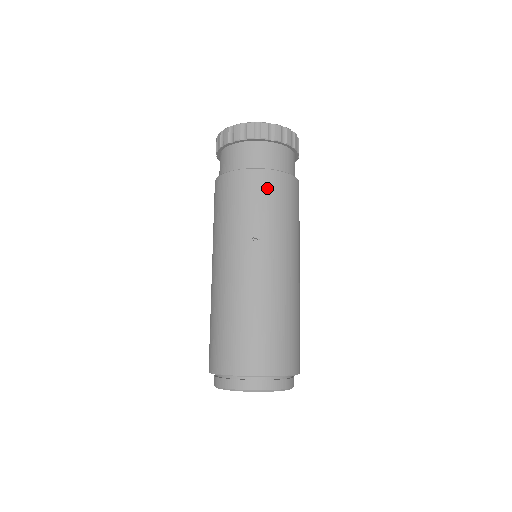
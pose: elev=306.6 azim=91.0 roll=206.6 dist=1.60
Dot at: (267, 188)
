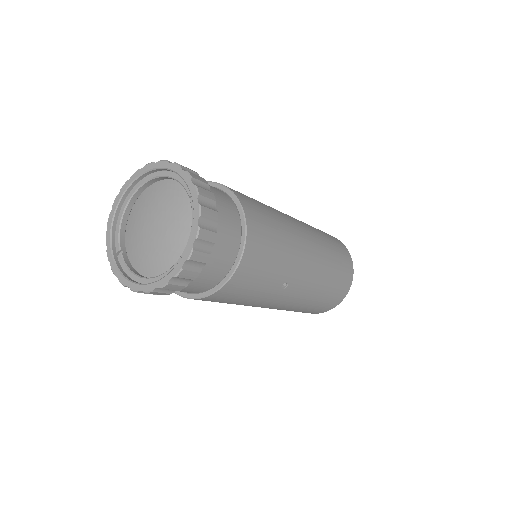
Dot at: (256, 266)
